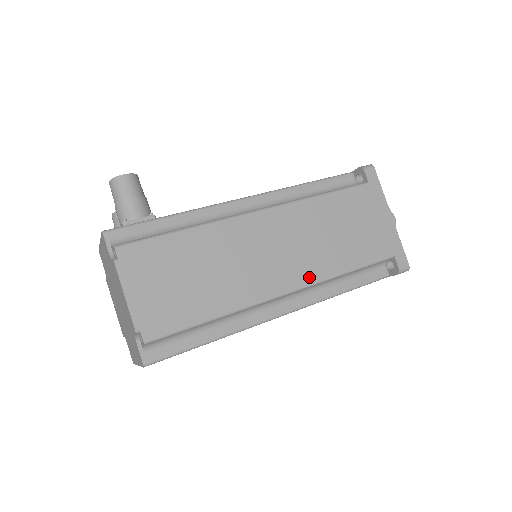
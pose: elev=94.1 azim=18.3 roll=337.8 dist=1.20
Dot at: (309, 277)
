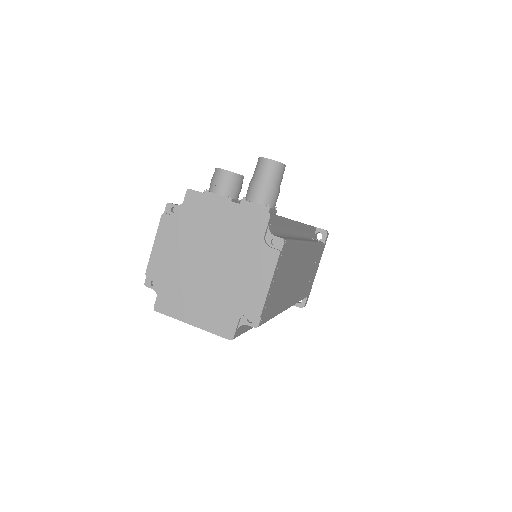
Dot at: (296, 299)
